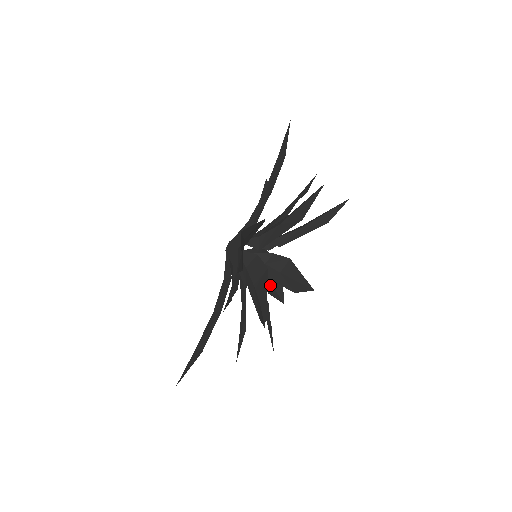
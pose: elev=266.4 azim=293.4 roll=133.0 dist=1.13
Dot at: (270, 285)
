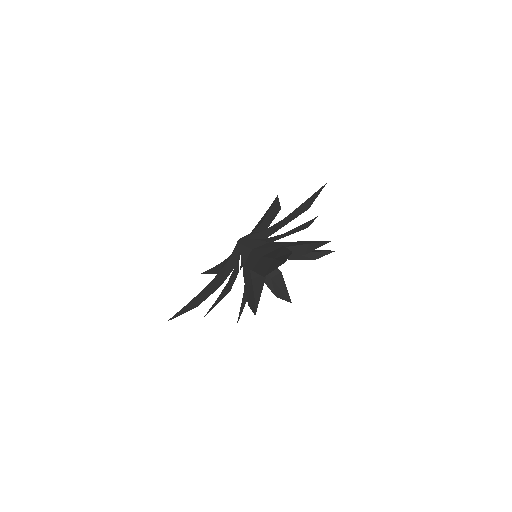
Dot at: occluded
